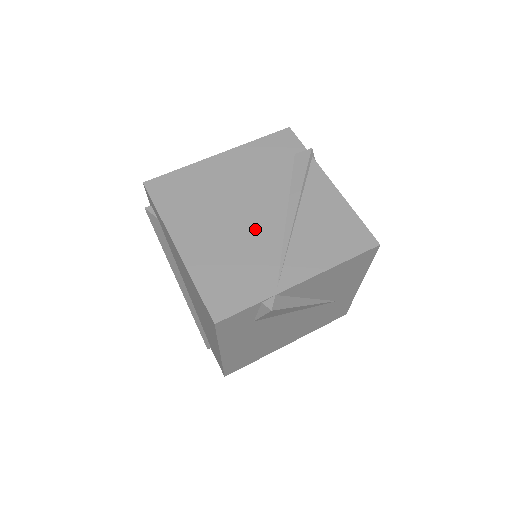
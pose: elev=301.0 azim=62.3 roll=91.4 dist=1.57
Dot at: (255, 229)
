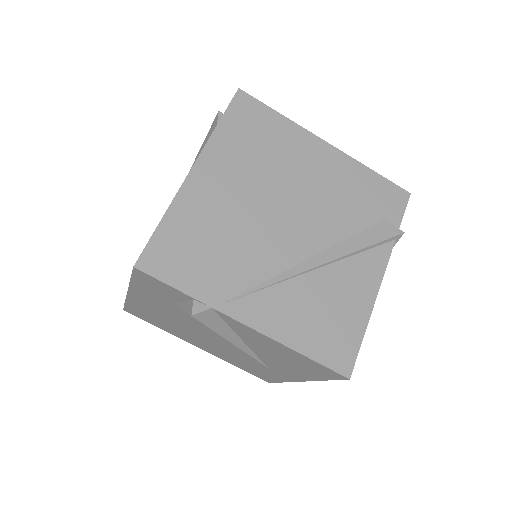
Dot at: (271, 236)
